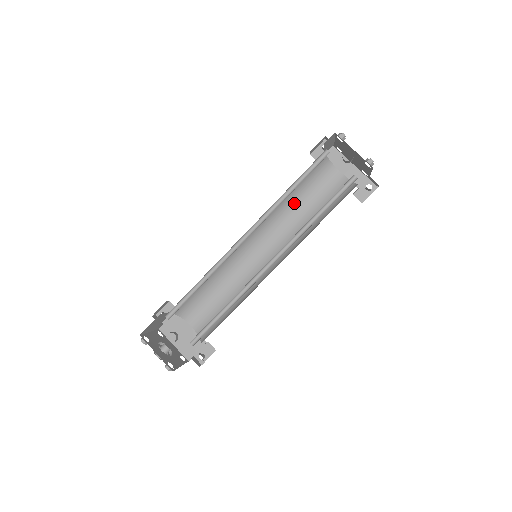
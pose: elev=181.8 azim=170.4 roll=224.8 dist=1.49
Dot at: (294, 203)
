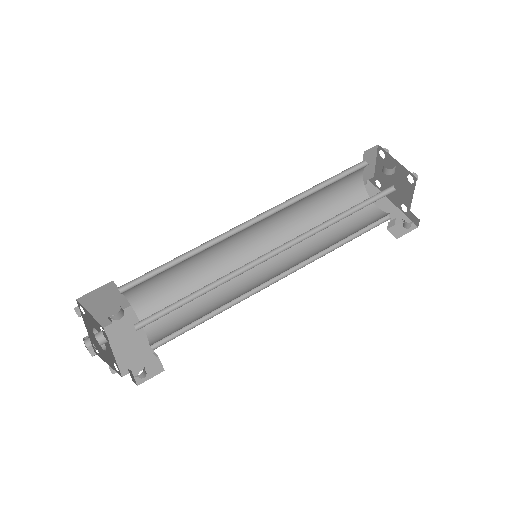
Dot at: (316, 223)
